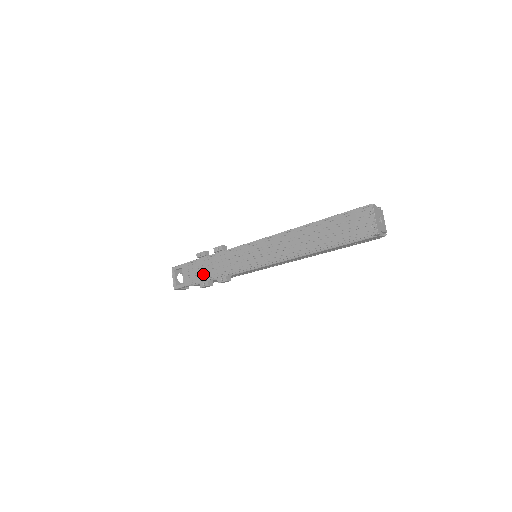
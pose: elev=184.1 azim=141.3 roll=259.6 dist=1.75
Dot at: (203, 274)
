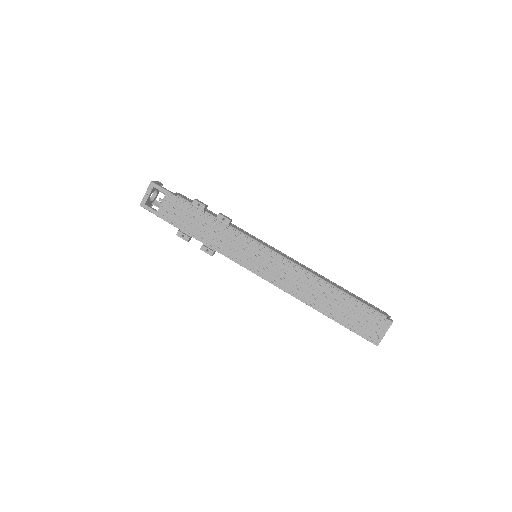
Dot at: (188, 225)
